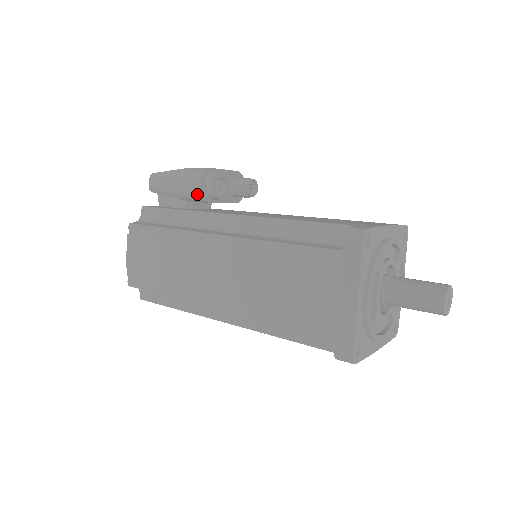
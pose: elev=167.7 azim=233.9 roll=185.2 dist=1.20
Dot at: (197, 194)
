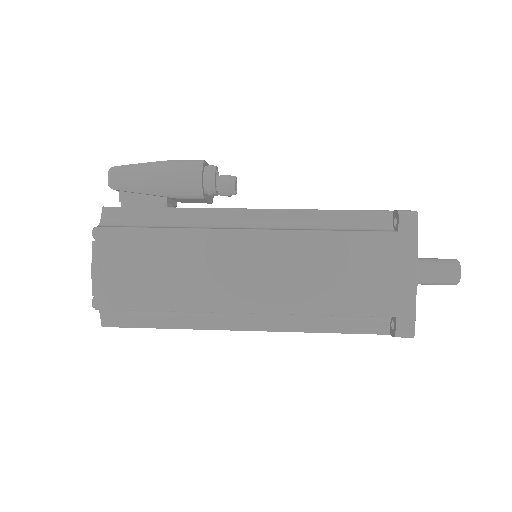
Dot at: (195, 188)
